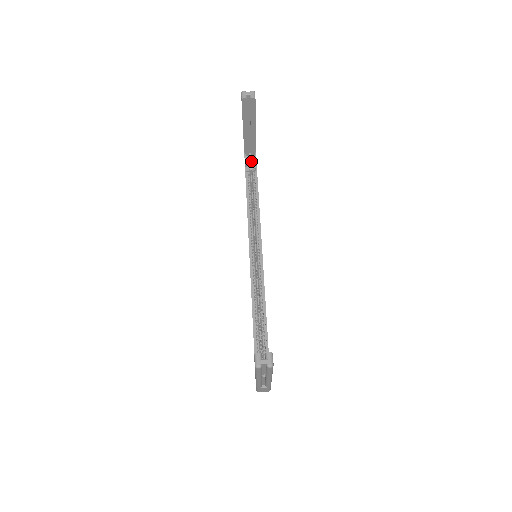
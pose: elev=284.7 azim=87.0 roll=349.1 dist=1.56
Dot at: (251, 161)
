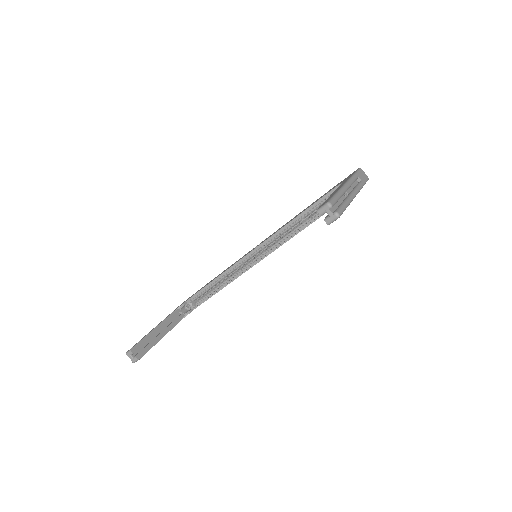
Dot at: occluded
